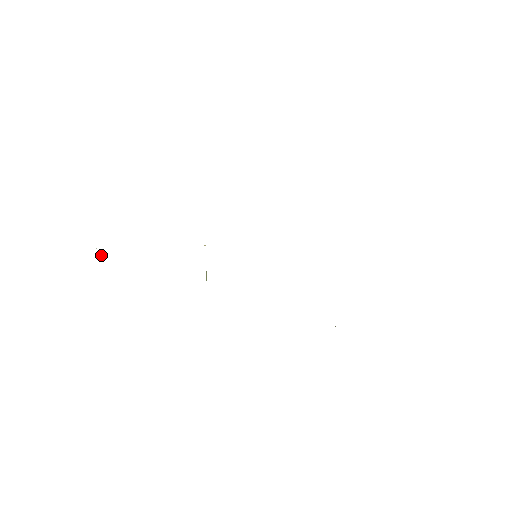
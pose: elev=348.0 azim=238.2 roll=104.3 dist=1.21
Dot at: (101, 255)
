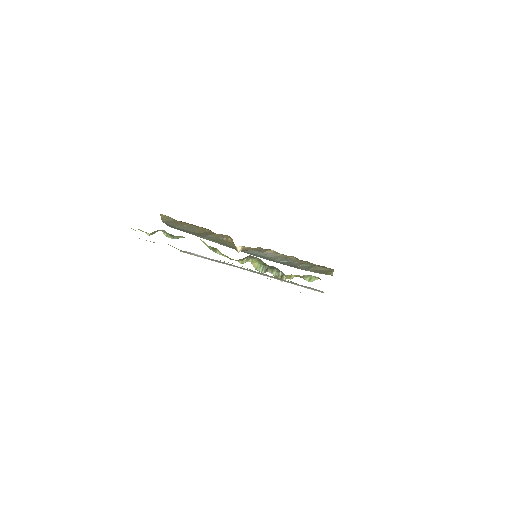
Dot at: (200, 256)
